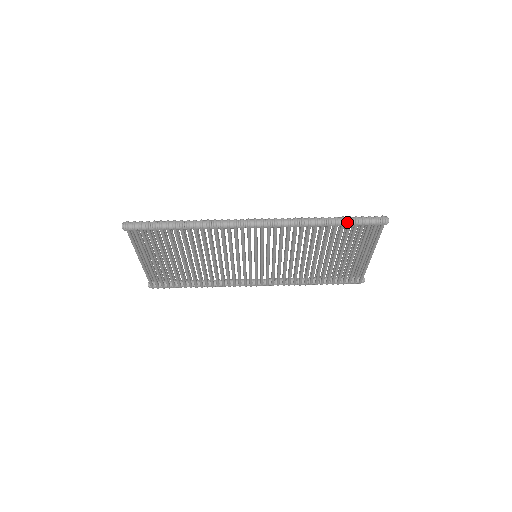
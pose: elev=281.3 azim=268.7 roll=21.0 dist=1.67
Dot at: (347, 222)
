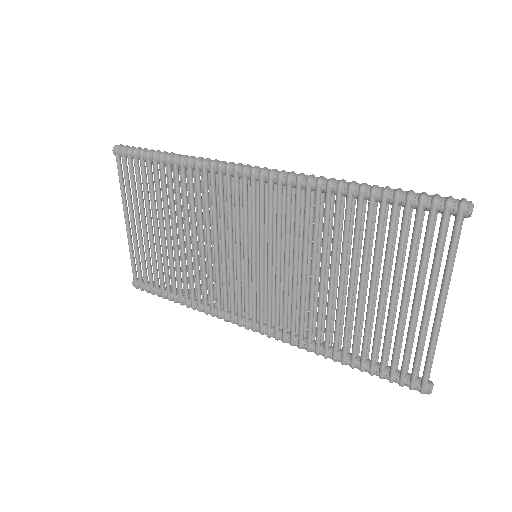
Dot at: (391, 193)
